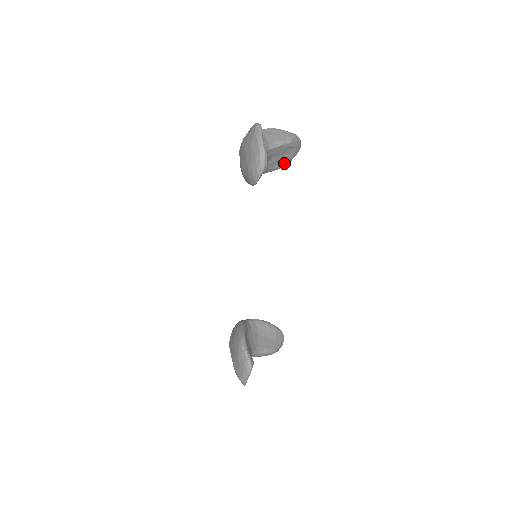
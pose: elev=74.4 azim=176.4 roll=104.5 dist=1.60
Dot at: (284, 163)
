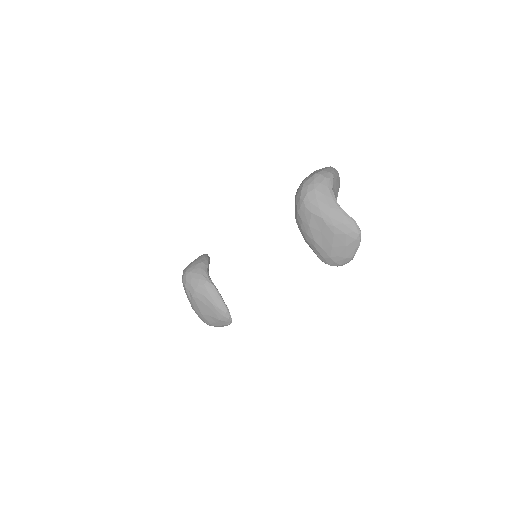
Dot at: occluded
